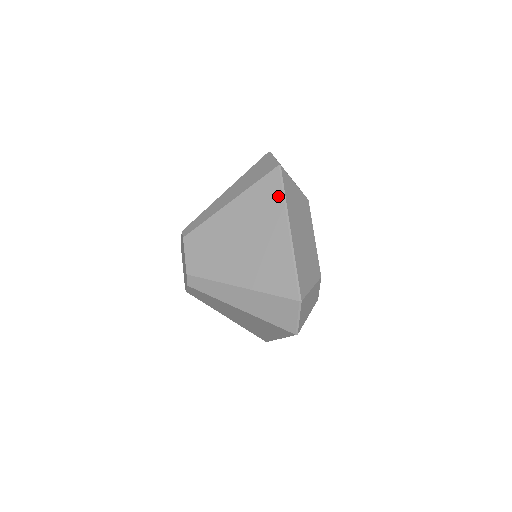
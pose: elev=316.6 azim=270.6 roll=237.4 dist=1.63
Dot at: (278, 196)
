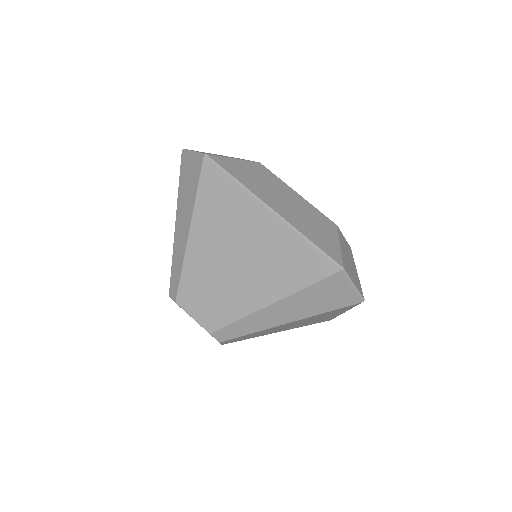
Dot at: (230, 186)
